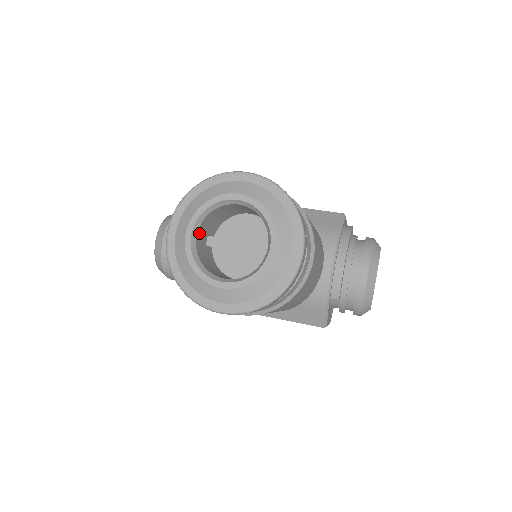
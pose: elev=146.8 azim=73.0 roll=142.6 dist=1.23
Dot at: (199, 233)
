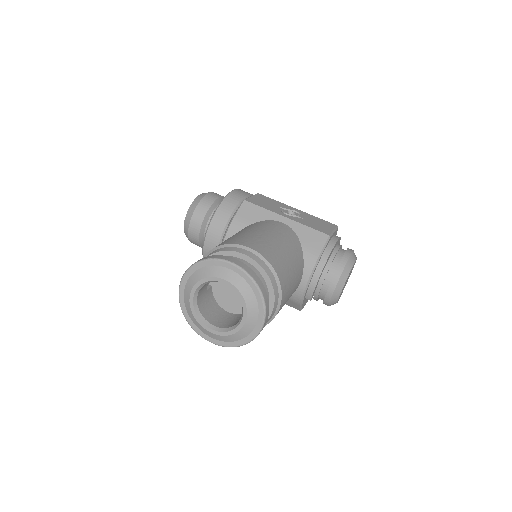
Dot at: (200, 291)
